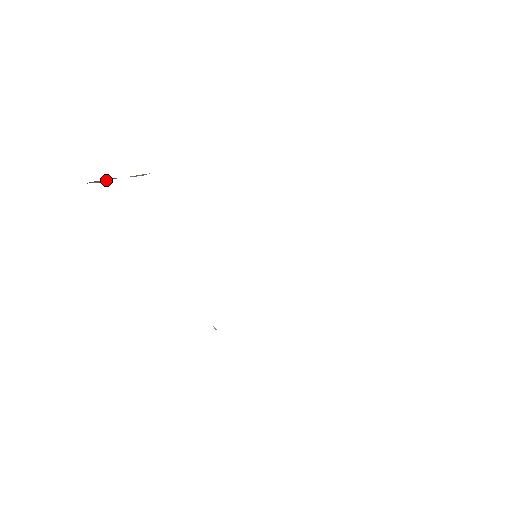
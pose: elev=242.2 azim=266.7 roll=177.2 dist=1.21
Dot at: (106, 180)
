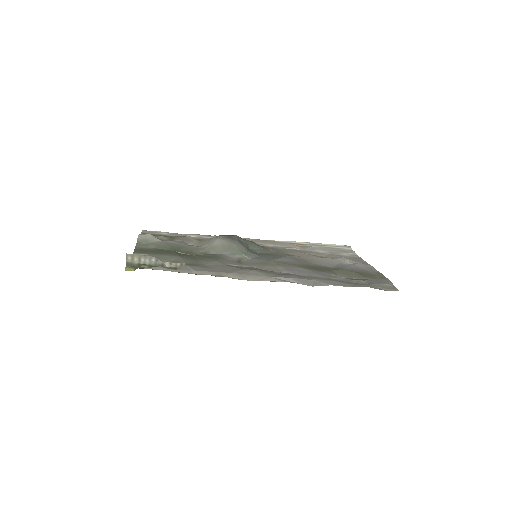
Dot at: (143, 259)
